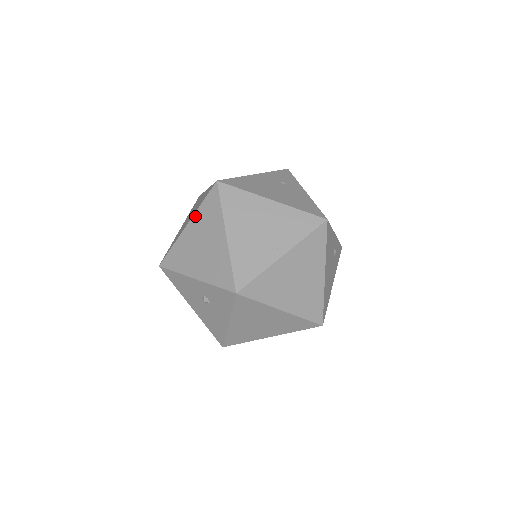
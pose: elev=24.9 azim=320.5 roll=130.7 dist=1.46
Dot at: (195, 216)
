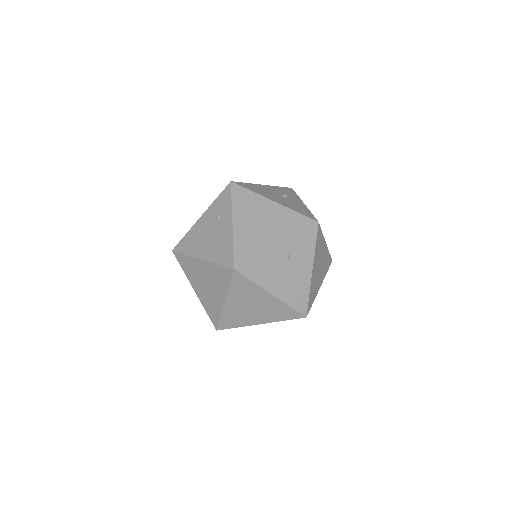
Dot at: occluded
